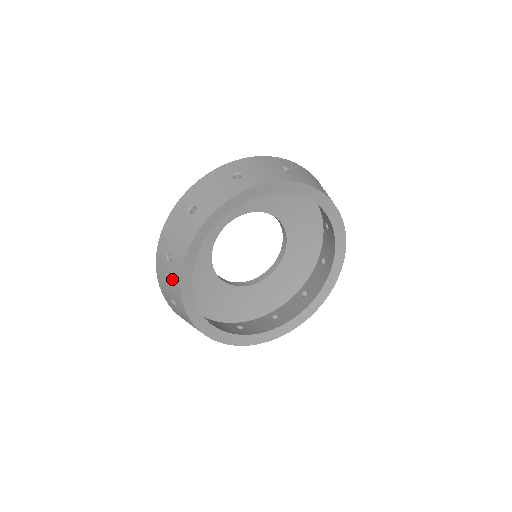
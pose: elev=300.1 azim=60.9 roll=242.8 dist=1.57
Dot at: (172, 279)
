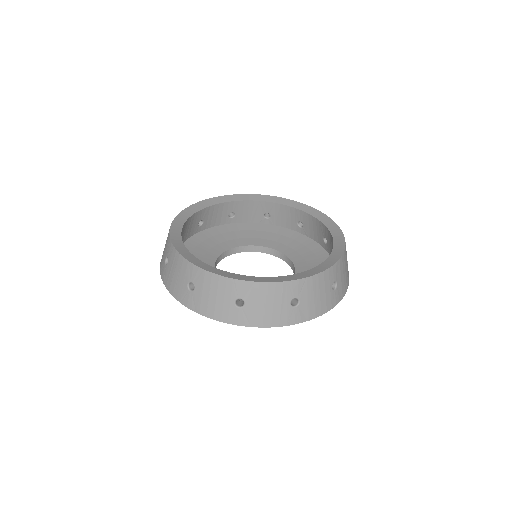
Dot at: occluded
